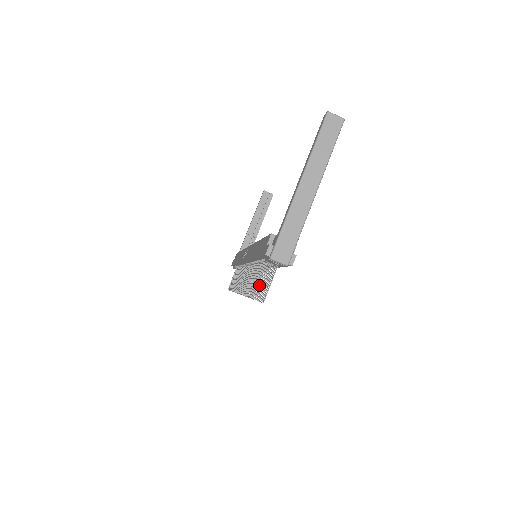
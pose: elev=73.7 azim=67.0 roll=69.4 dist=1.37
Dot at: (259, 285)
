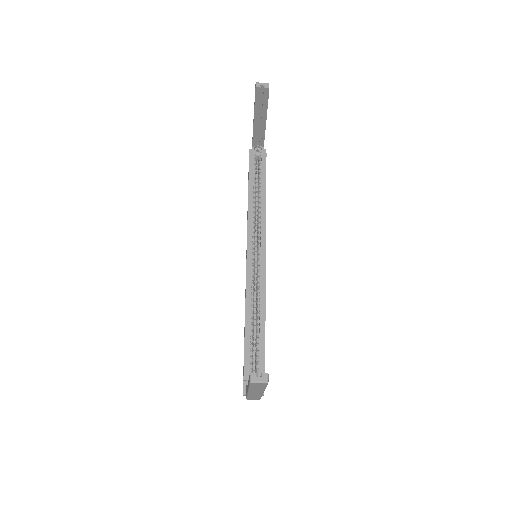
Dot at: occluded
